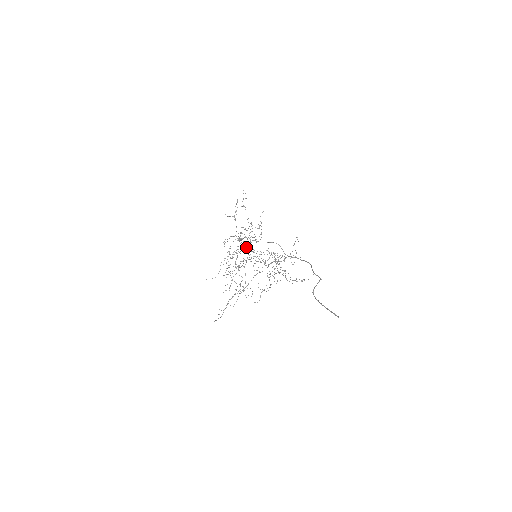
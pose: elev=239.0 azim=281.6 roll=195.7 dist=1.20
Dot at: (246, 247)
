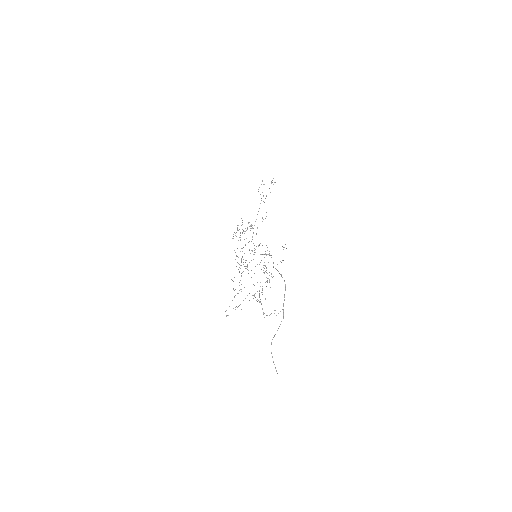
Dot at: occluded
